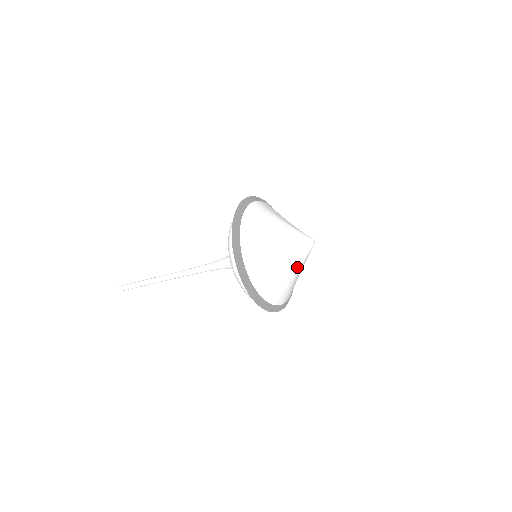
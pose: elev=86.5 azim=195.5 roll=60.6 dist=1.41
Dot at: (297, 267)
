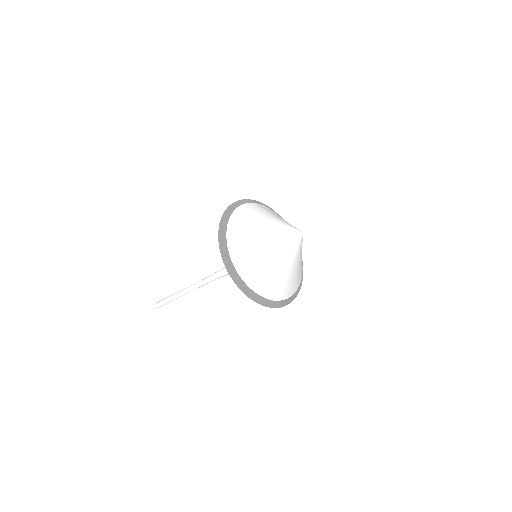
Dot at: (286, 259)
